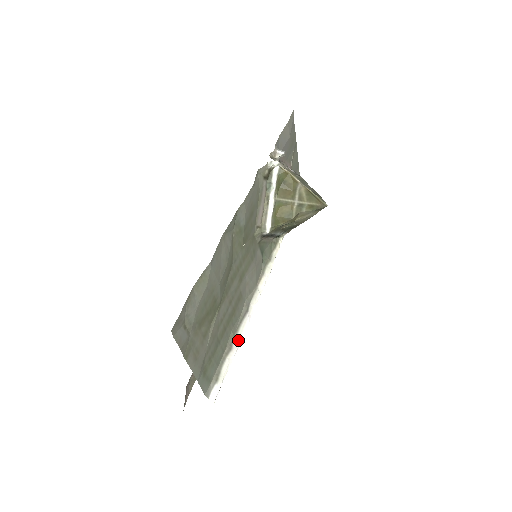
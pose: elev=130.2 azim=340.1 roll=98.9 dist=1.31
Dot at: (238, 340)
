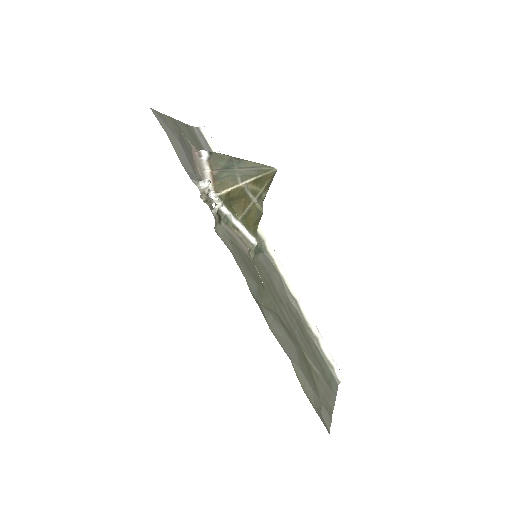
Dot at: (314, 327)
